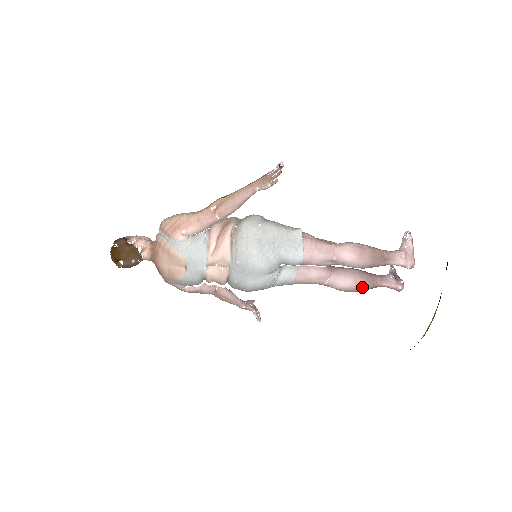
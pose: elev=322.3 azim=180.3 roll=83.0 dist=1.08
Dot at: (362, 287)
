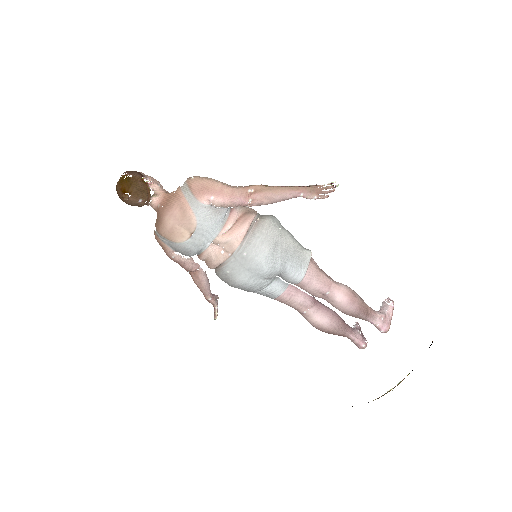
Dot at: (333, 330)
